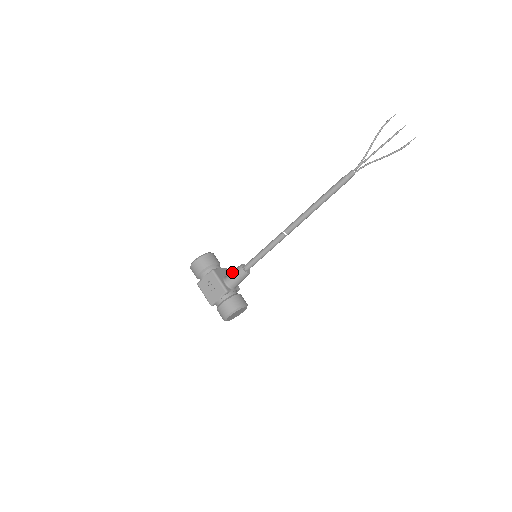
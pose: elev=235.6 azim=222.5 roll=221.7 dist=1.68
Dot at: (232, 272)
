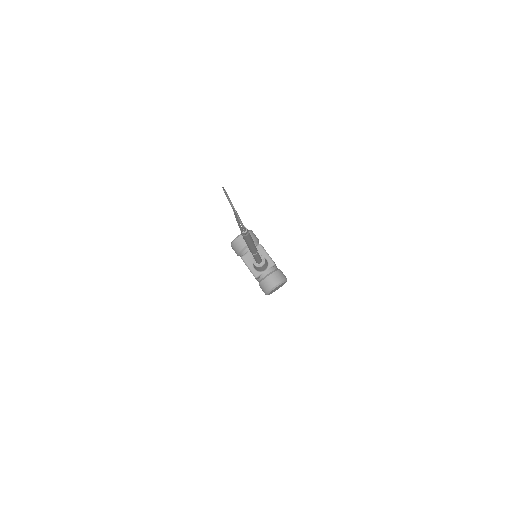
Dot at: occluded
